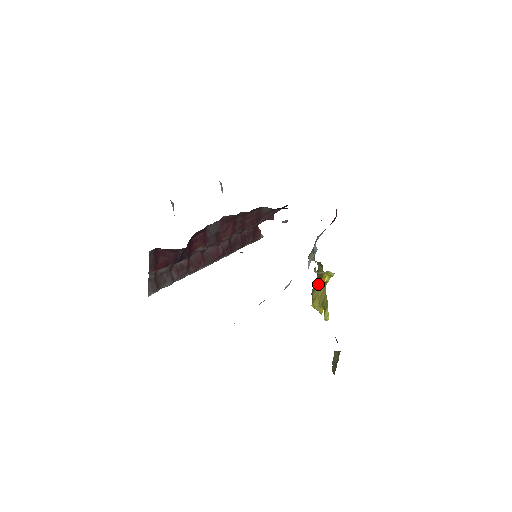
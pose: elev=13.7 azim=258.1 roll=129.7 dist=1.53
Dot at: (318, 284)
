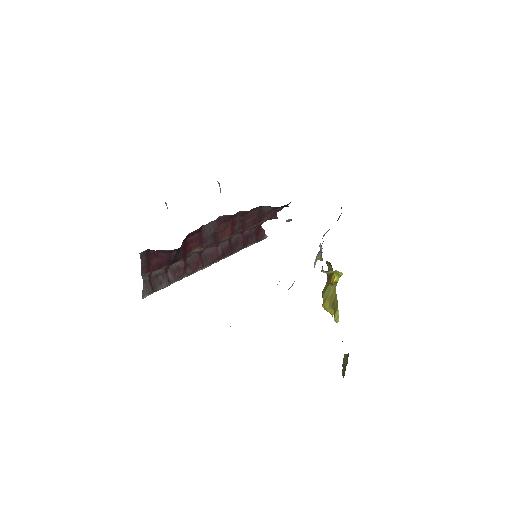
Dot at: (328, 284)
